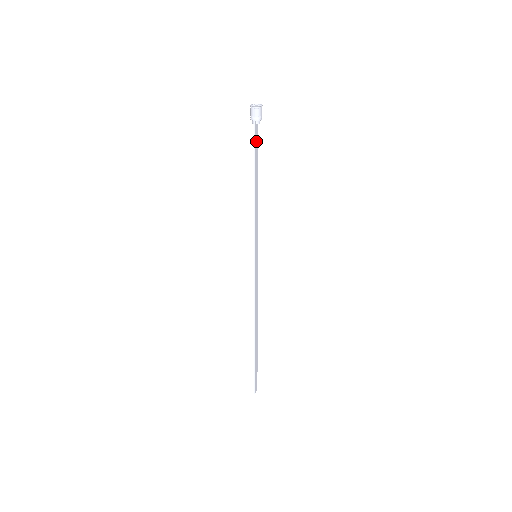
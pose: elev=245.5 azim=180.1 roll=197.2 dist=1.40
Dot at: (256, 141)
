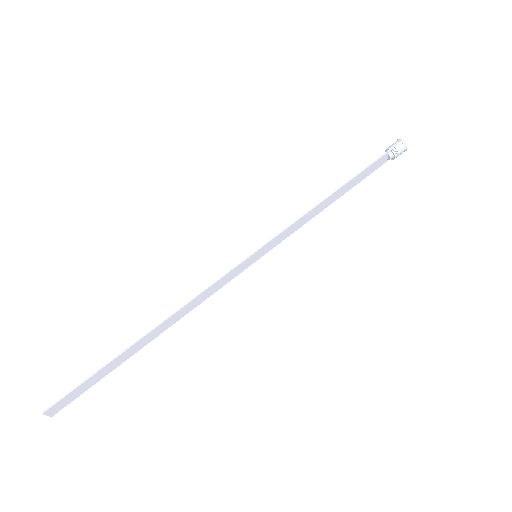
Dot at: (373, 167)
